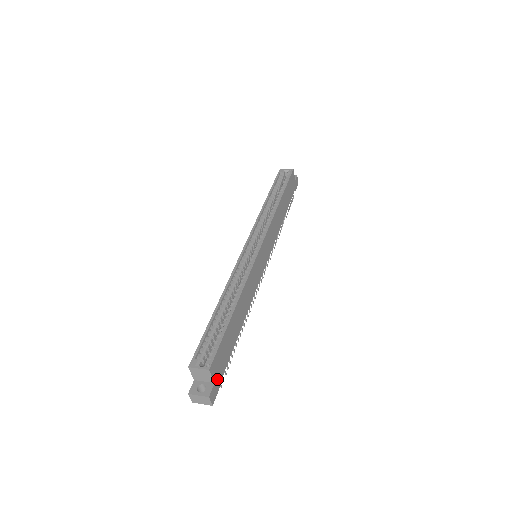
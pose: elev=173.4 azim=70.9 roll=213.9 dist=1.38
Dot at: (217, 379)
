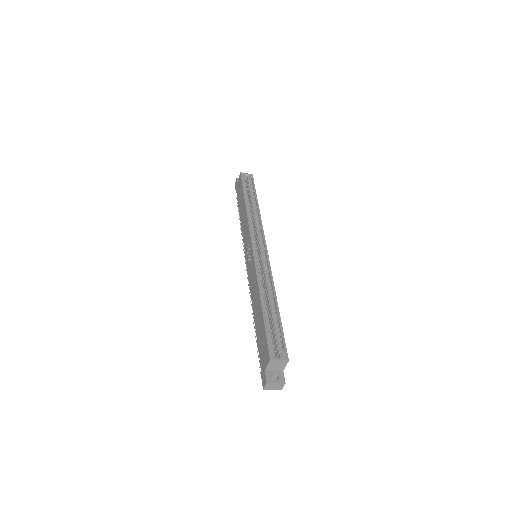
Dot at: occluded
